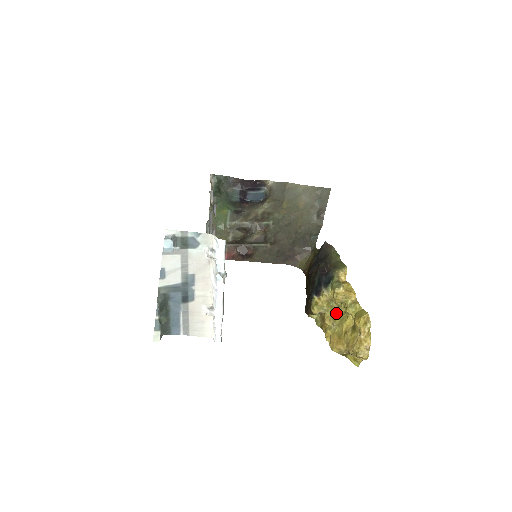
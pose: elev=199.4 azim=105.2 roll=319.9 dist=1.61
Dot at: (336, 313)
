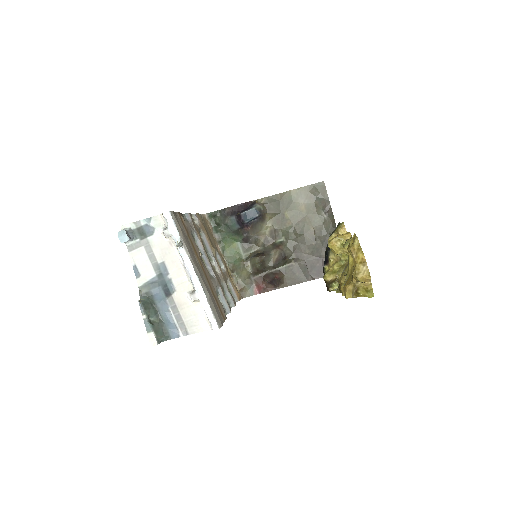
Dot at: (346, 267)
